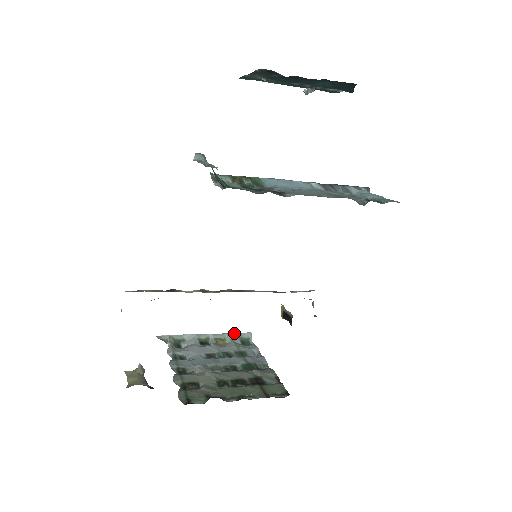
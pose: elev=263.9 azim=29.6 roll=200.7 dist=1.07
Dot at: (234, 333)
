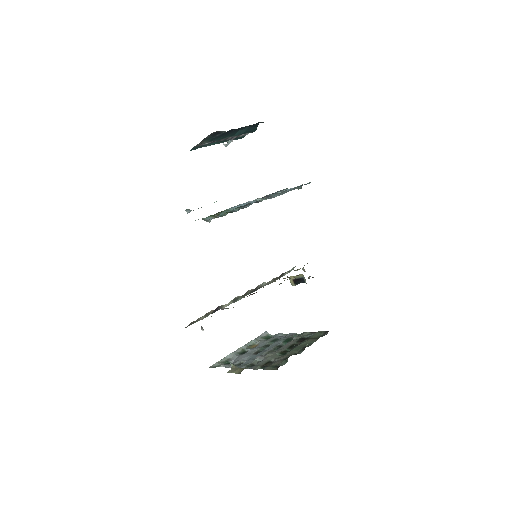
Dot at: (256, 338)
